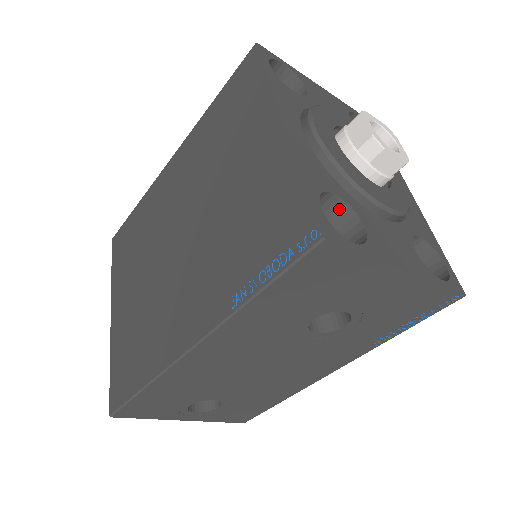
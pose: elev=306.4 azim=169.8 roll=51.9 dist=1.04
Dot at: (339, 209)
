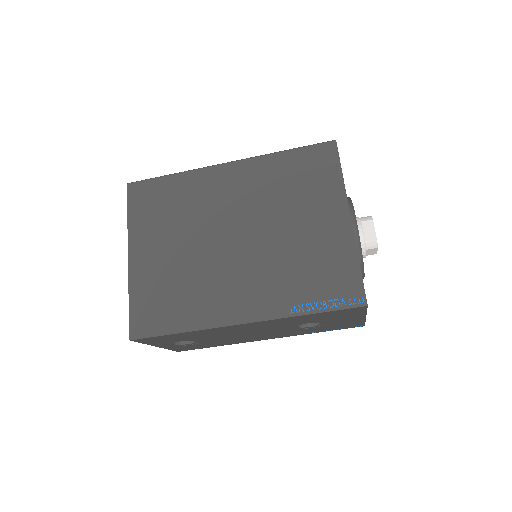
Dot at: occluded
